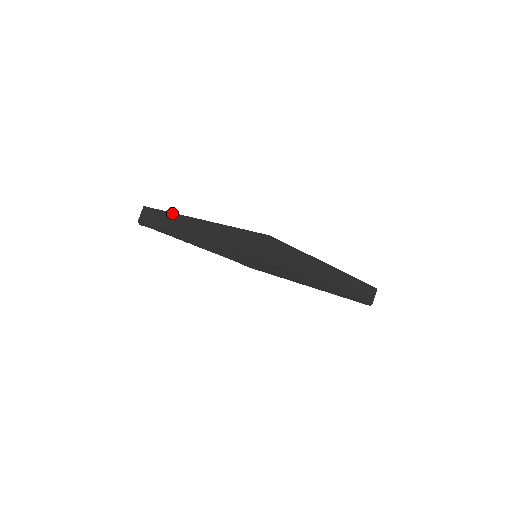
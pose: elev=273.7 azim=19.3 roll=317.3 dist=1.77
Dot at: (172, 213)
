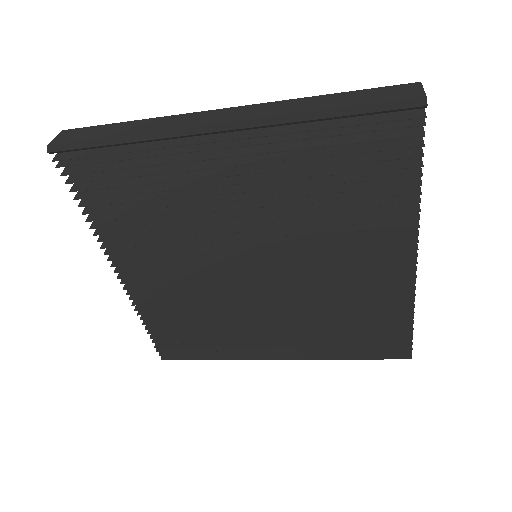
Dot at: occluded
